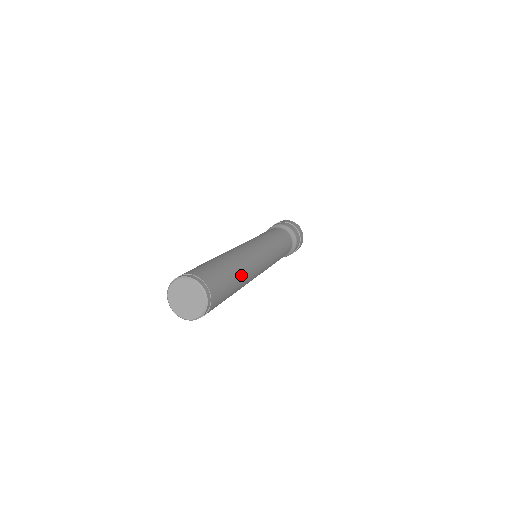
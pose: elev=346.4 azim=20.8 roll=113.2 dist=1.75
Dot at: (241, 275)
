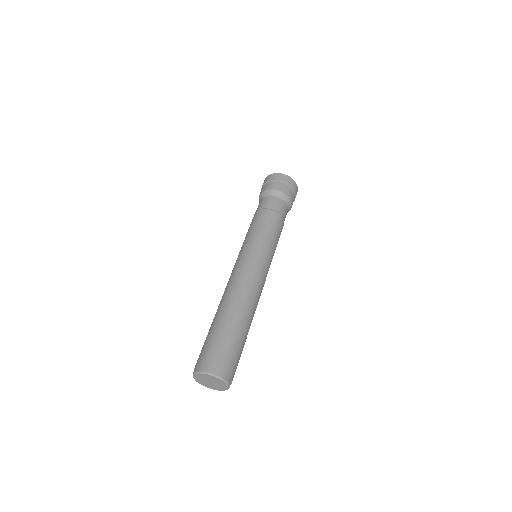
Dot at: occluded
